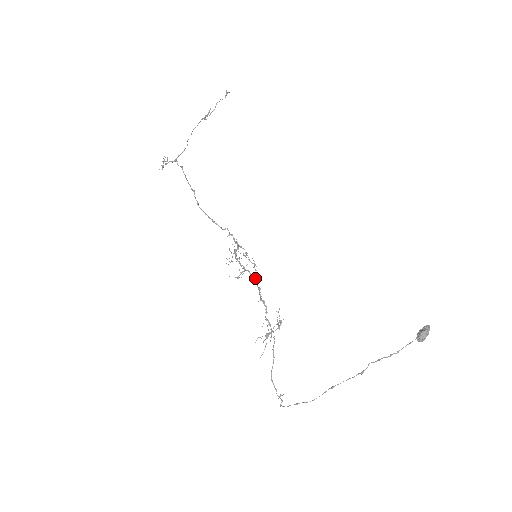
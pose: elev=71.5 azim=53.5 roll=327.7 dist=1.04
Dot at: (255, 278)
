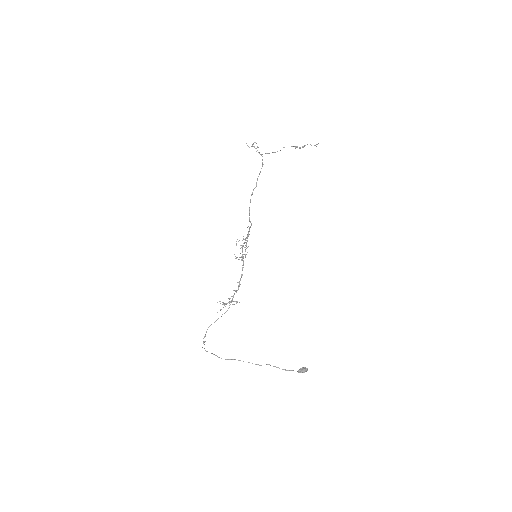
Dot at: occluded
